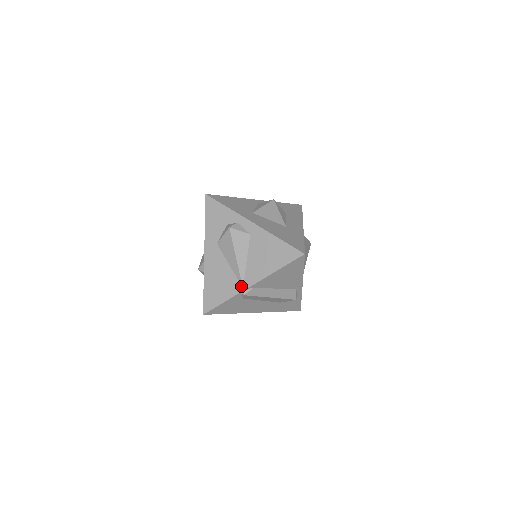
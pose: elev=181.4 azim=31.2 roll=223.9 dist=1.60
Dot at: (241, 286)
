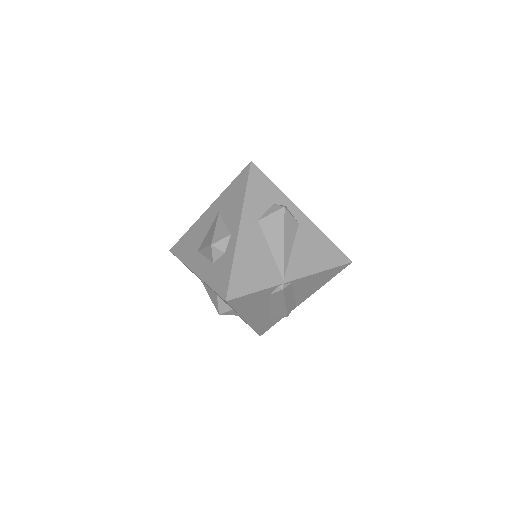
Dot at: (282, 277)
